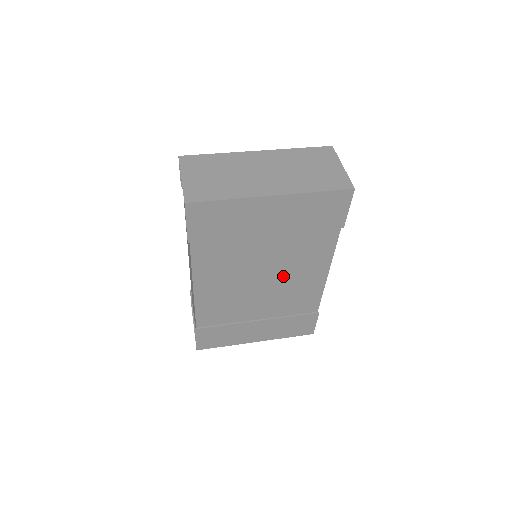
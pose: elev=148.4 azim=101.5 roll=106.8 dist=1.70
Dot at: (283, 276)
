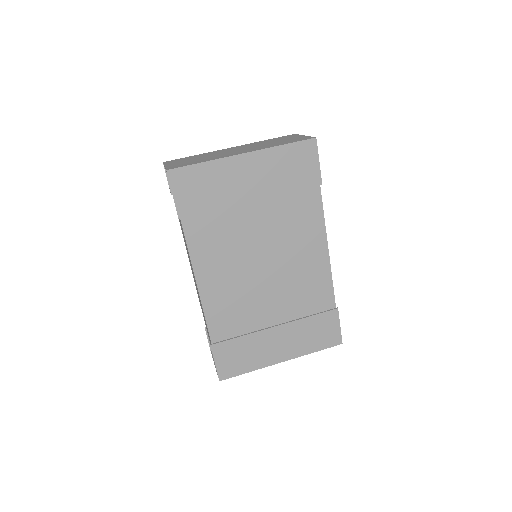
Dot at: (283, 257)
